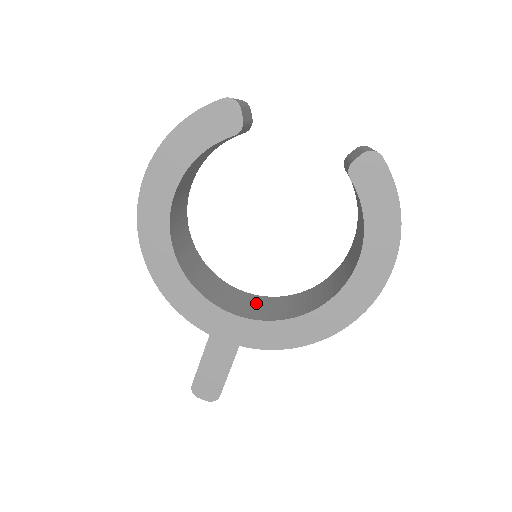
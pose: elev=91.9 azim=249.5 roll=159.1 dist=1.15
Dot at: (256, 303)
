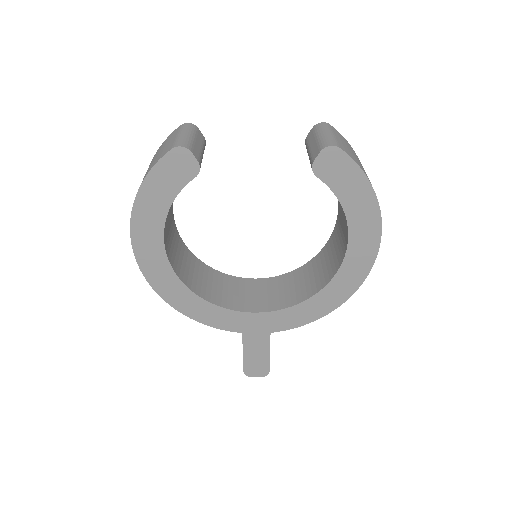
Dot at: (271, 289)
